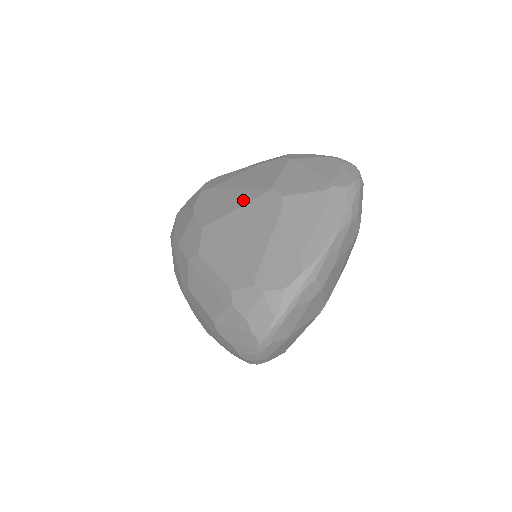
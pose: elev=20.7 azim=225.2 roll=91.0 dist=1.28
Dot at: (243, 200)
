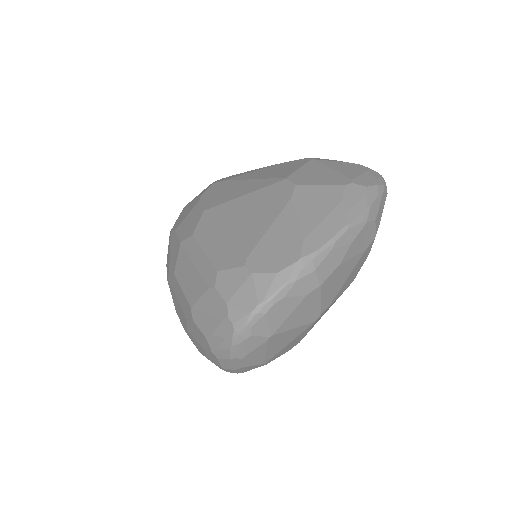
Dot at: (253, 188)
